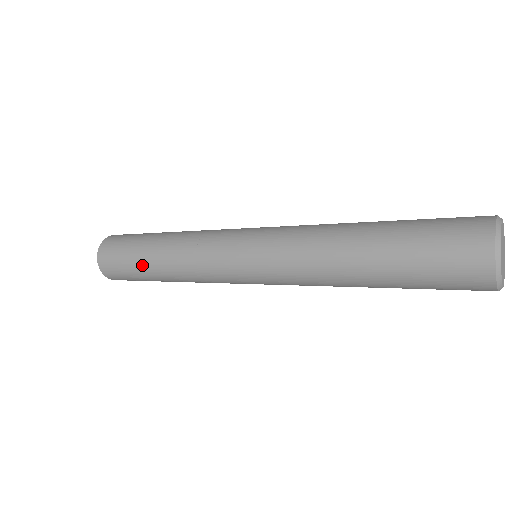
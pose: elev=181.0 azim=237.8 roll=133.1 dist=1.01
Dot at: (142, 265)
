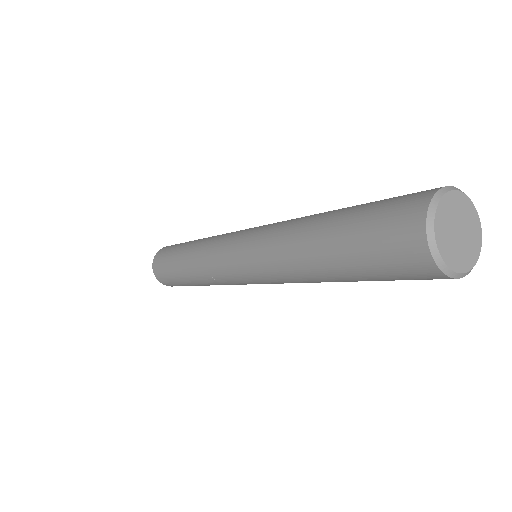
Dot at: (177, 253)
